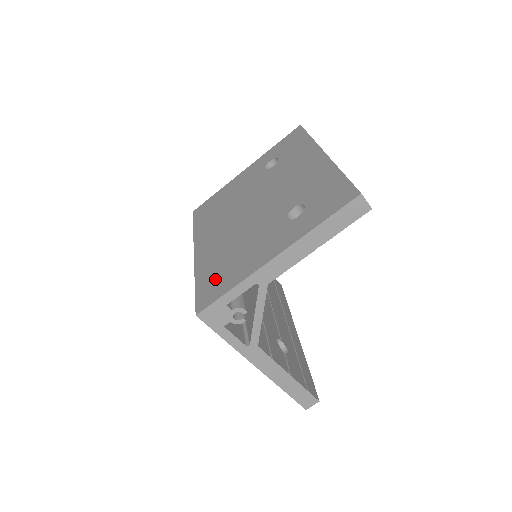
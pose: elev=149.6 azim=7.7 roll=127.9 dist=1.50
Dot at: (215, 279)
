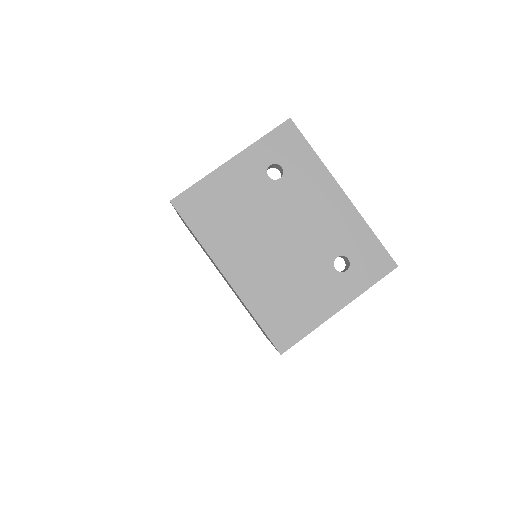
Dot at: (282, 320)
